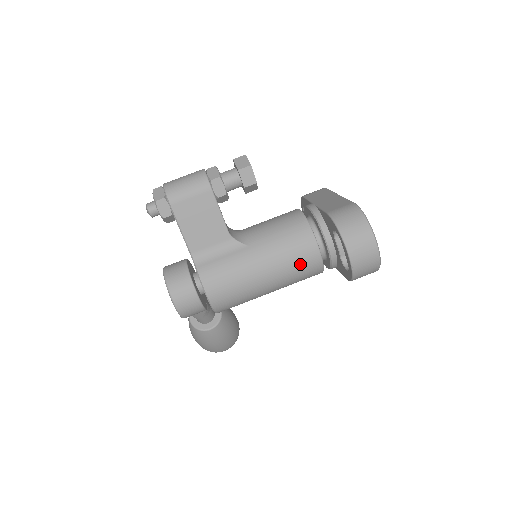
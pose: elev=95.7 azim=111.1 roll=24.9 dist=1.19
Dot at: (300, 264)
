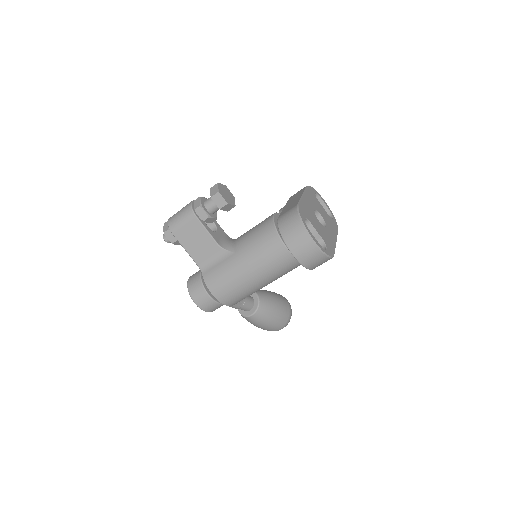
Dot at: (274, 261)
